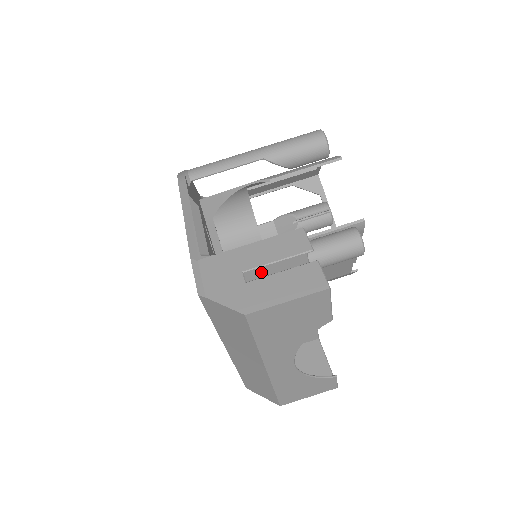
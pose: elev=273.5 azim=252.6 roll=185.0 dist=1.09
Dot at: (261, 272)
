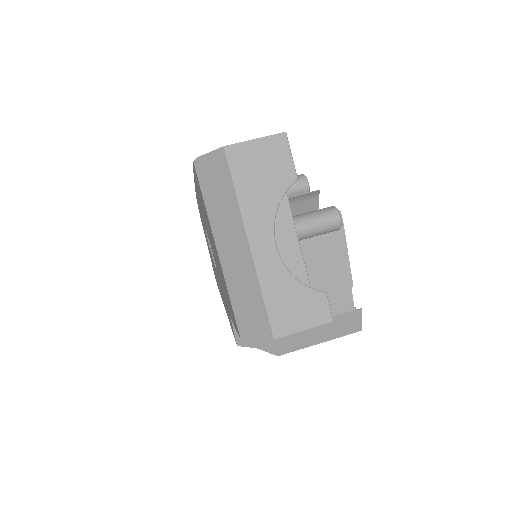
Dot at: occluded
